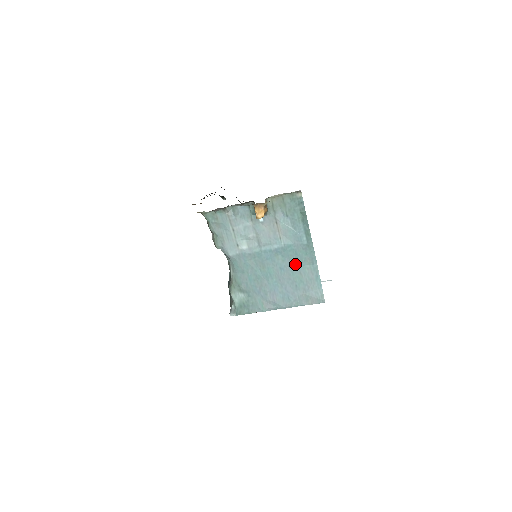
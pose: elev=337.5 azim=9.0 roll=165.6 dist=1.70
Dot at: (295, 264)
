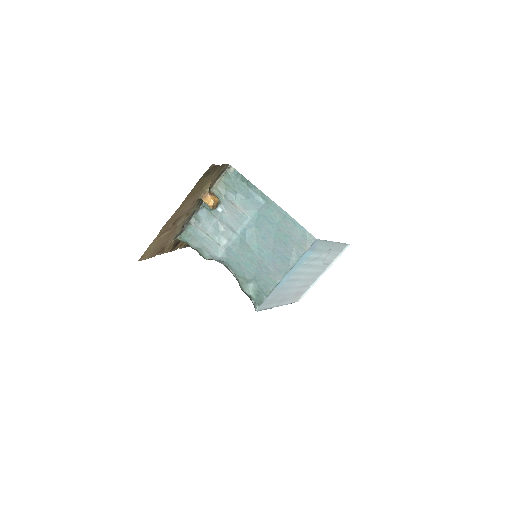
Dot at: (271, 226)
